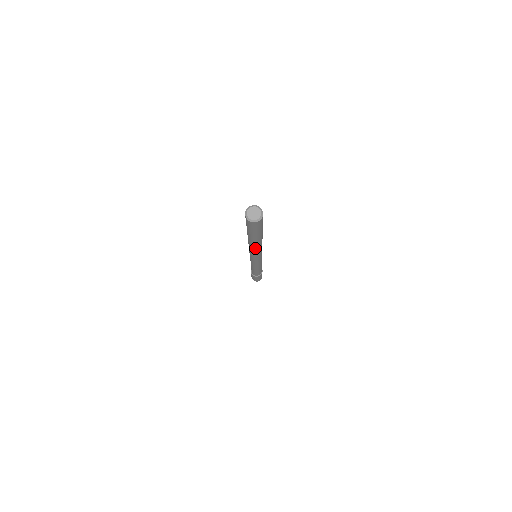
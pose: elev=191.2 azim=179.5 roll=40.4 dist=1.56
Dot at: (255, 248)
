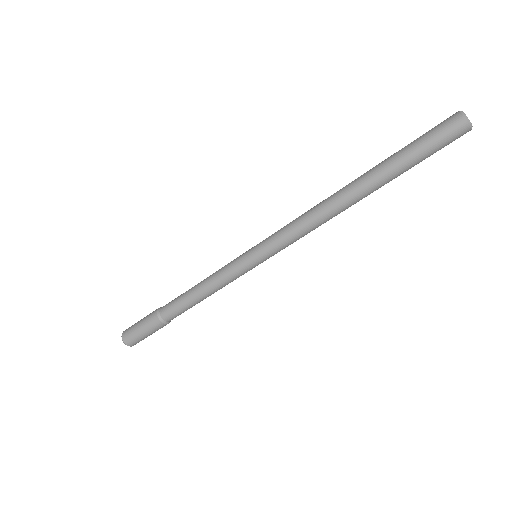
Dot at: (332, 204)
